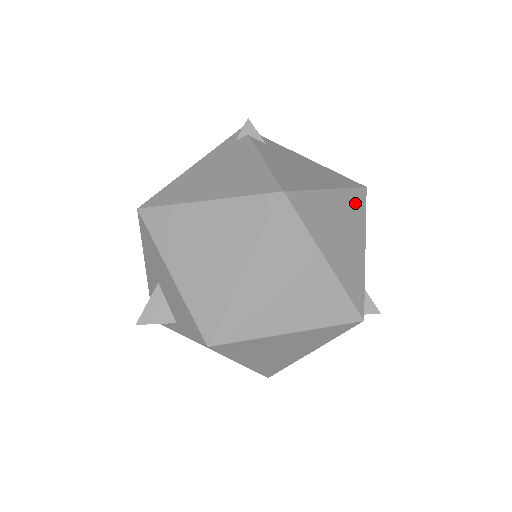
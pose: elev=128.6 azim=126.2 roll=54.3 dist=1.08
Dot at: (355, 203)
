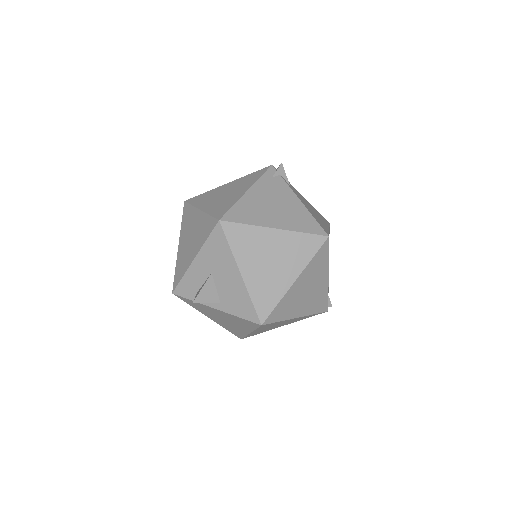
Dot at: occluded
